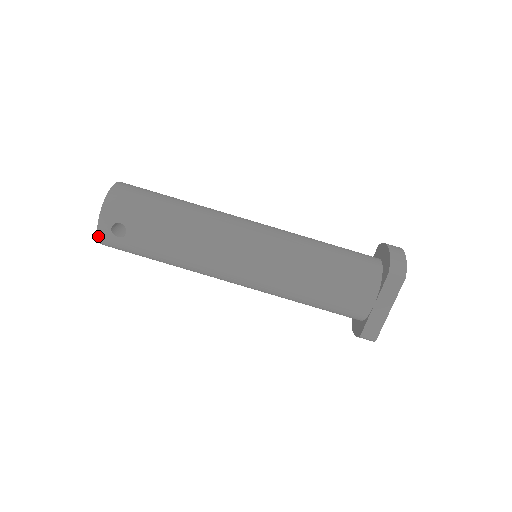
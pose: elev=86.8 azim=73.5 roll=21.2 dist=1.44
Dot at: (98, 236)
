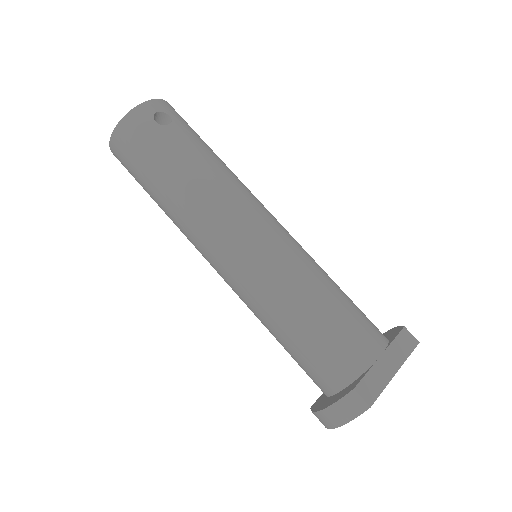
Dot at: (133, 109)
